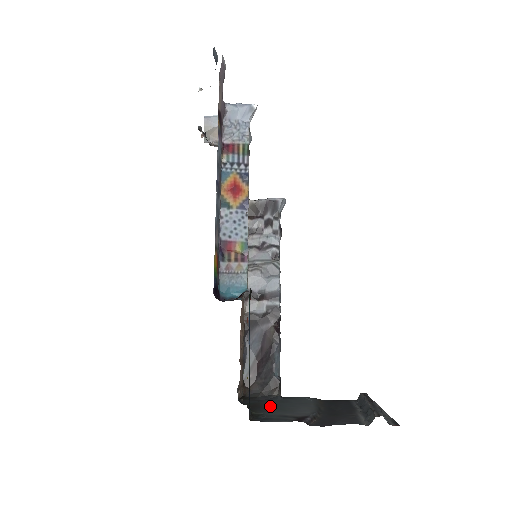
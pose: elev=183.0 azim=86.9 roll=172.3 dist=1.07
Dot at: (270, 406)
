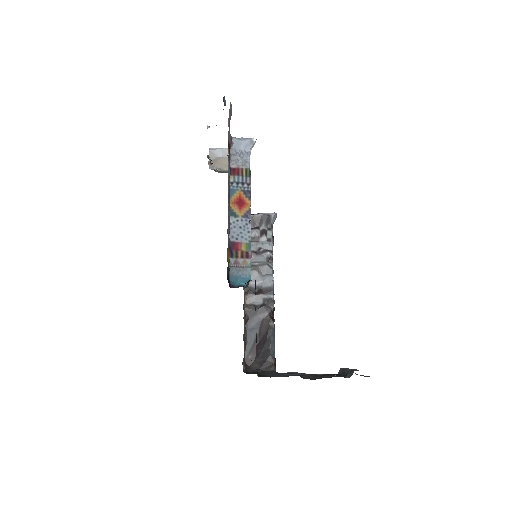
Dot at: (270, 373)
